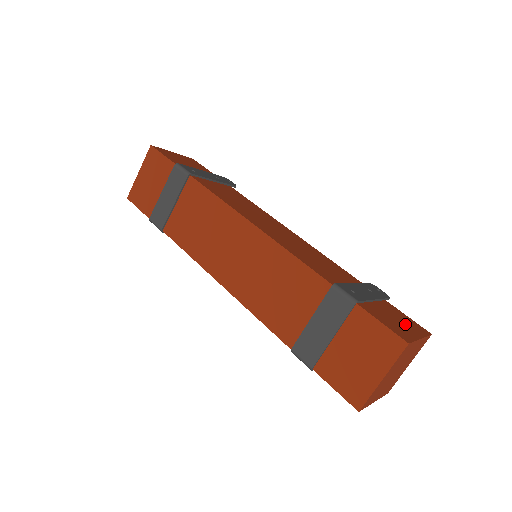
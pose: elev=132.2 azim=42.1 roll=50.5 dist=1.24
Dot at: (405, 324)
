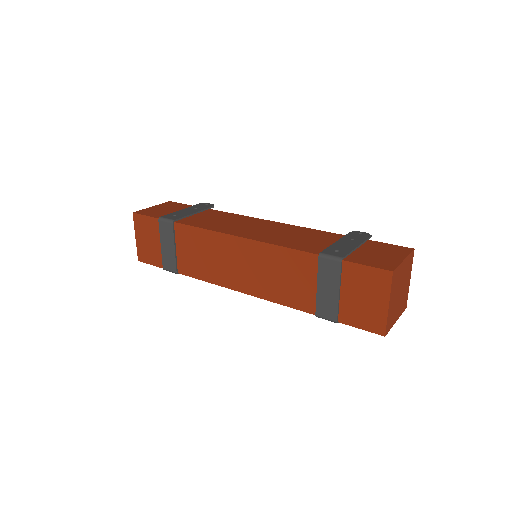
Dot at: (388, 254)
